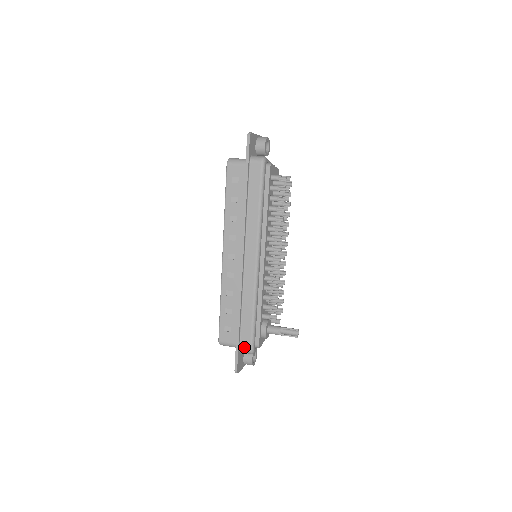
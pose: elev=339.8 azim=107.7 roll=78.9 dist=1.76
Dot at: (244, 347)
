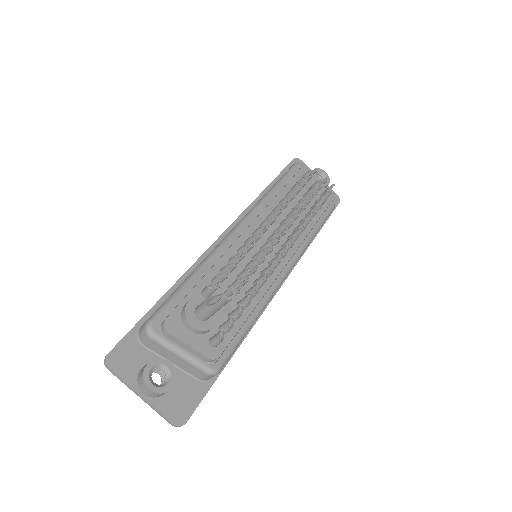
Dot at: occluded
